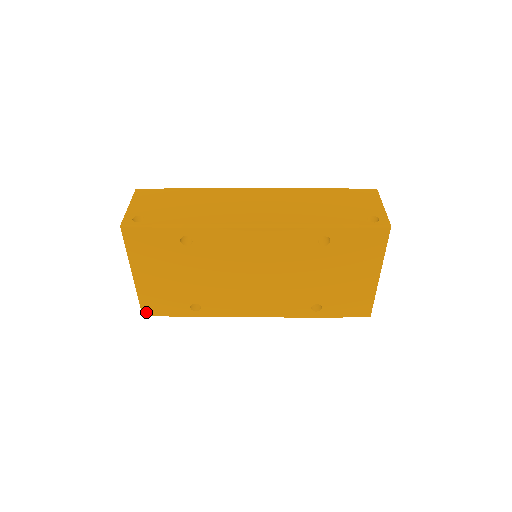
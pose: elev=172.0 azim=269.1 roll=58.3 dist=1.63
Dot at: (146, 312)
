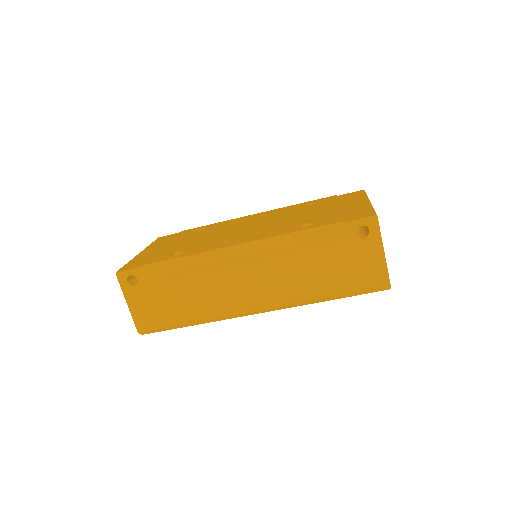
Dot at: (123, 269)
